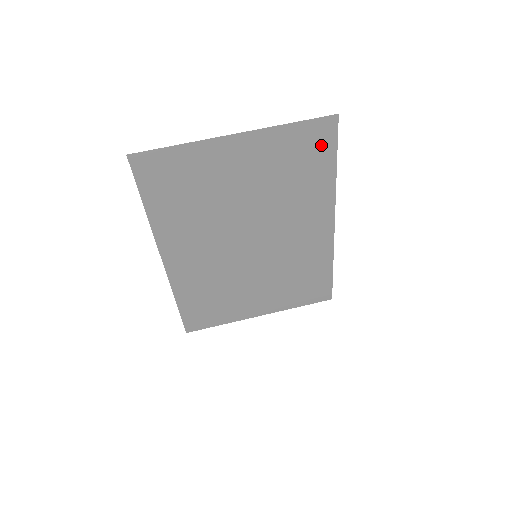
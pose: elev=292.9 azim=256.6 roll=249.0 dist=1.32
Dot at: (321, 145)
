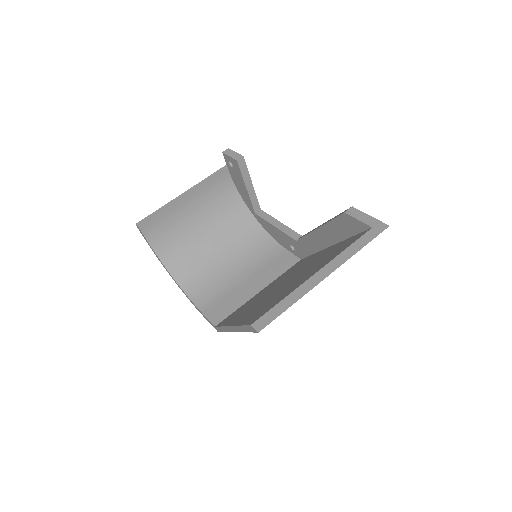
Dot at: occluded
